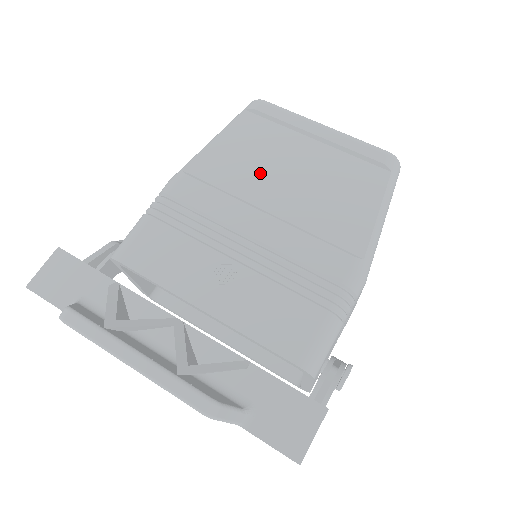
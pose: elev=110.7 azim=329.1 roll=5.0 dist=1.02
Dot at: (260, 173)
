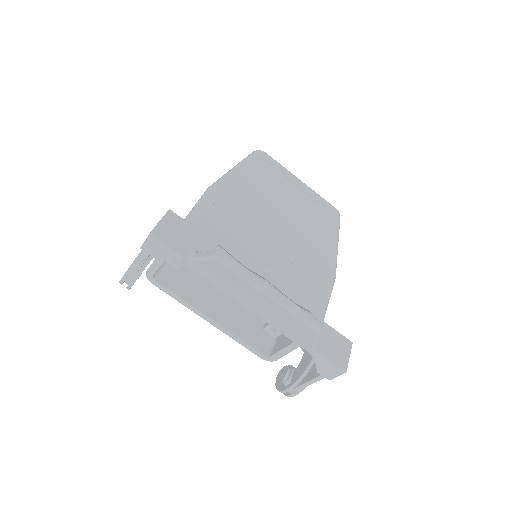
Dot at: (272, 199)
